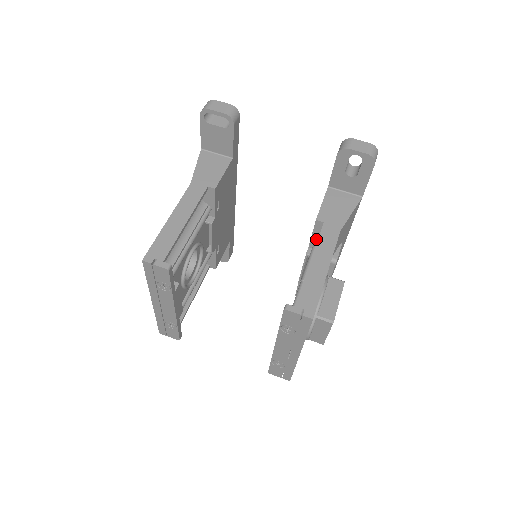
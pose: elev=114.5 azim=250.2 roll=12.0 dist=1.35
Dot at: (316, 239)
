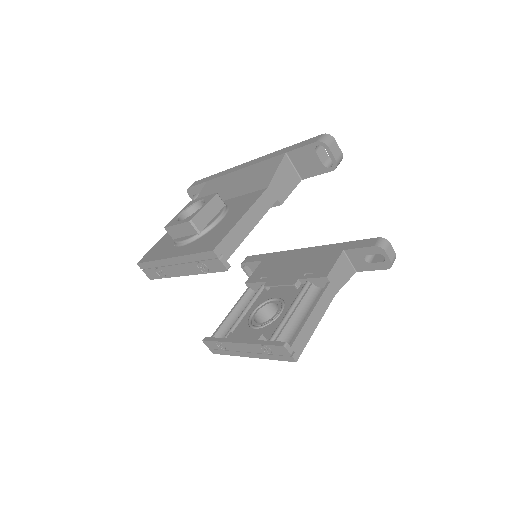
Dot at: (311, 281)
